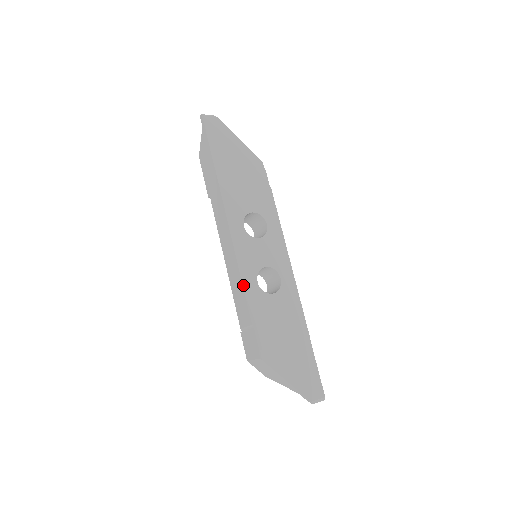
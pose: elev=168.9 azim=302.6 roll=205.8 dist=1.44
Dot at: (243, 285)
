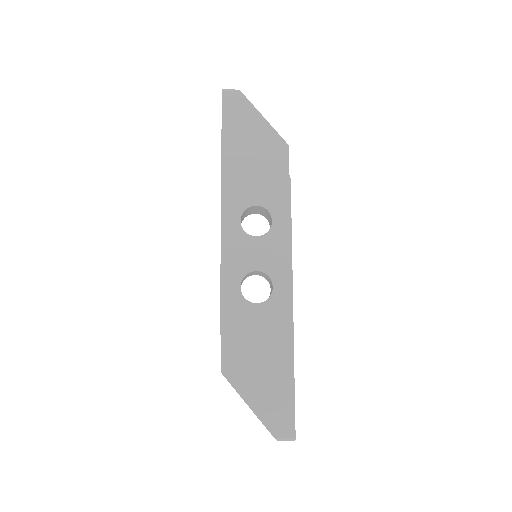
Dot at: (221, 288)
